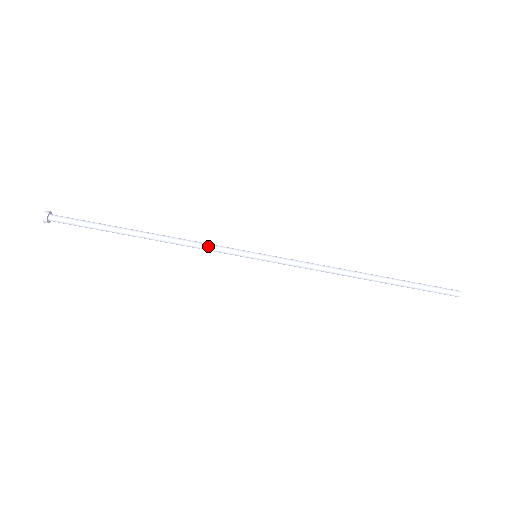
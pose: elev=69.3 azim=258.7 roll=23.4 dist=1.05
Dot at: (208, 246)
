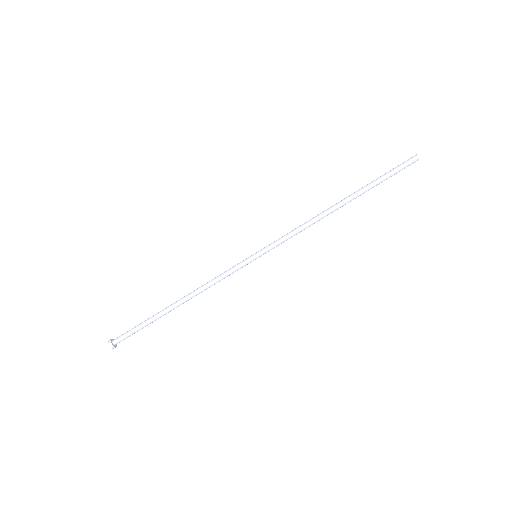
Dot at: (220, 275)
